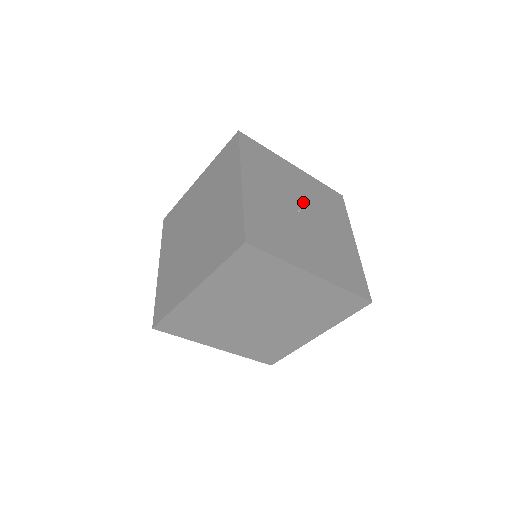
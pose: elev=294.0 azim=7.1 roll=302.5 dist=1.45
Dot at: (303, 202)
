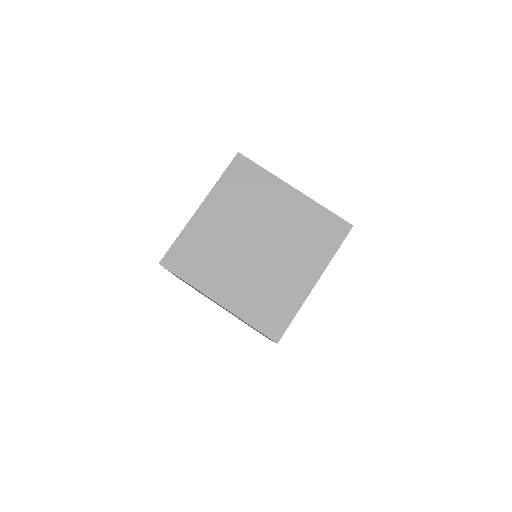
Dot at: occluded
